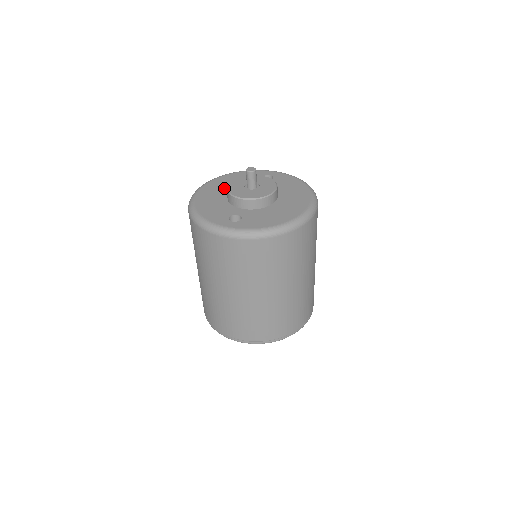
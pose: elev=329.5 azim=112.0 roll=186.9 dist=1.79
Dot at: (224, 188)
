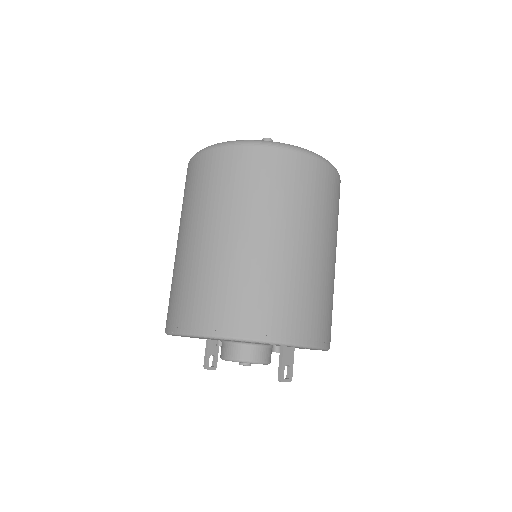
Dot at: occluded
